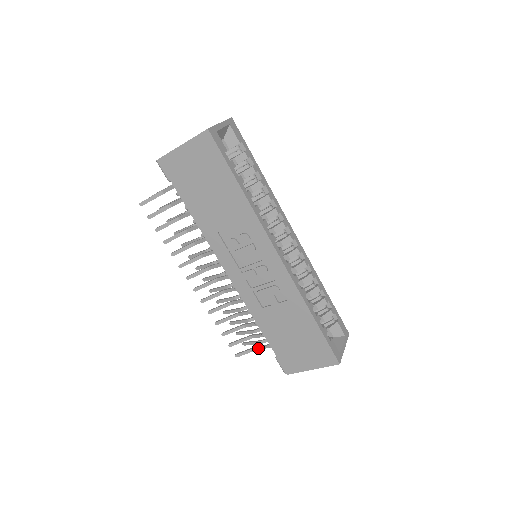
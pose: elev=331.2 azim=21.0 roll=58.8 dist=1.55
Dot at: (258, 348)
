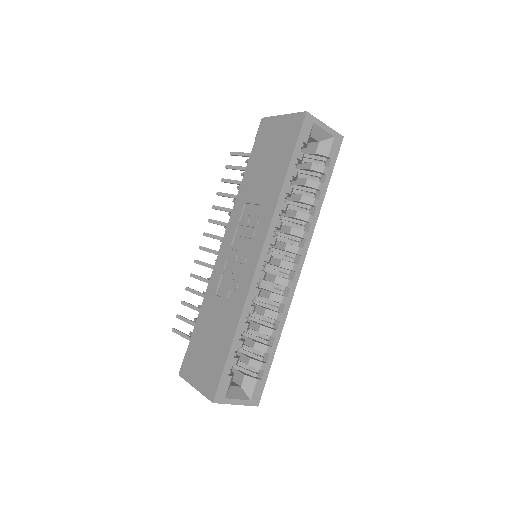
Dot at: occluded
